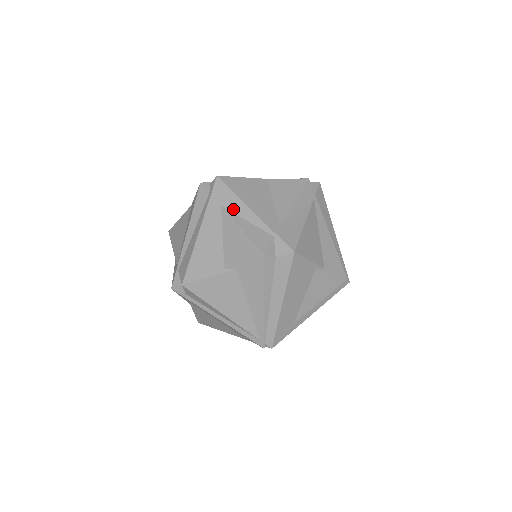
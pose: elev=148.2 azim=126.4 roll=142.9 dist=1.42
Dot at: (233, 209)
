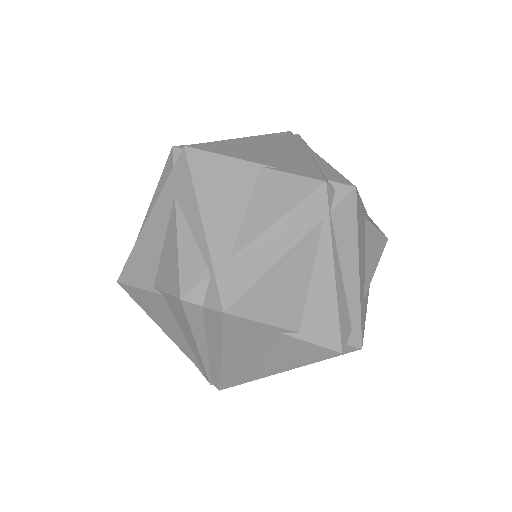
Dot at: (184, 207)
